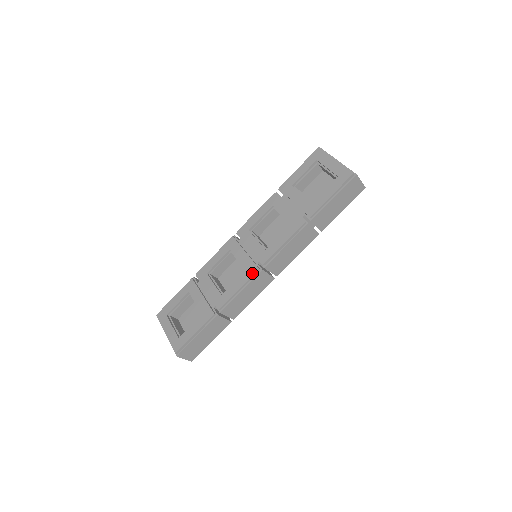
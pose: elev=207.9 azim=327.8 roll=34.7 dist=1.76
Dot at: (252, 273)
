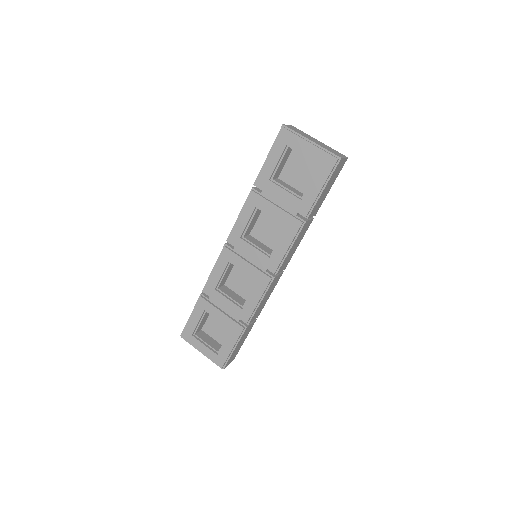
Dot at: (266, 284)
